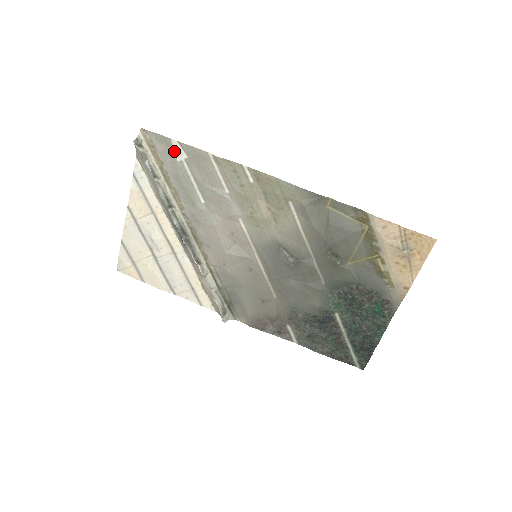
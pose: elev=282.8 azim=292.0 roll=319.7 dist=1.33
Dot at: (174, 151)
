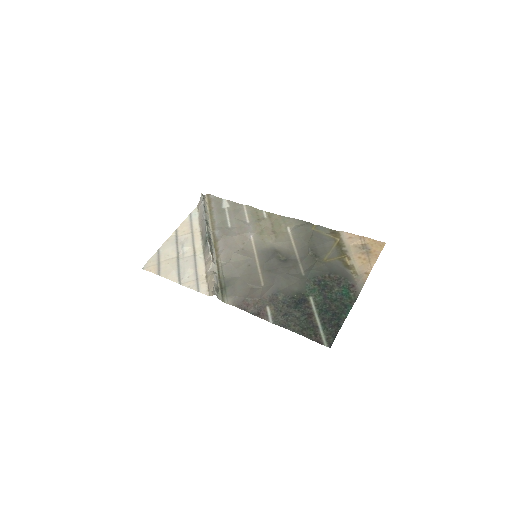
Dot at: (222, 204)
